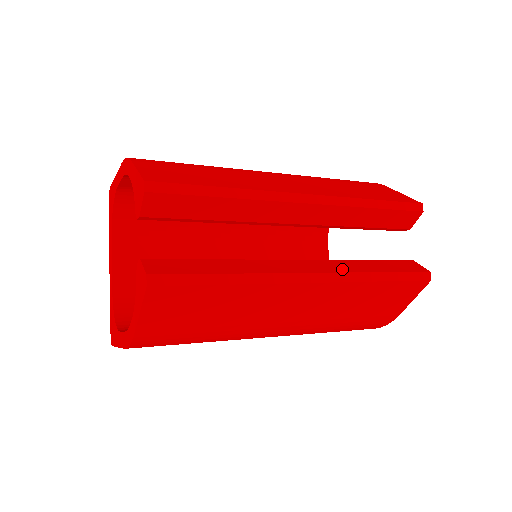
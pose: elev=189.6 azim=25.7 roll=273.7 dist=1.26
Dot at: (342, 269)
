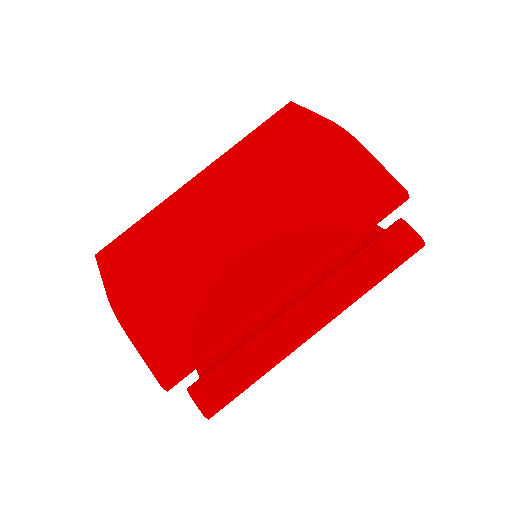
Dot at: (339, 300)
